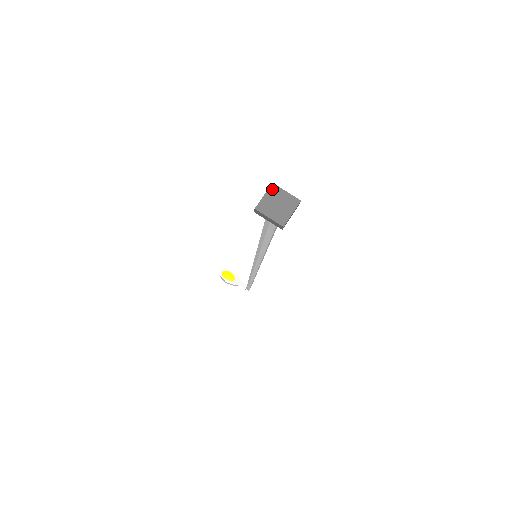
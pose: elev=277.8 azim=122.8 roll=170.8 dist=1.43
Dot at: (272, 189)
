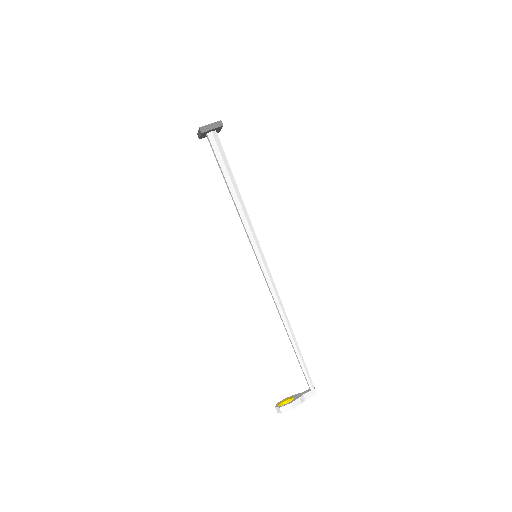
Dot at: occluded
